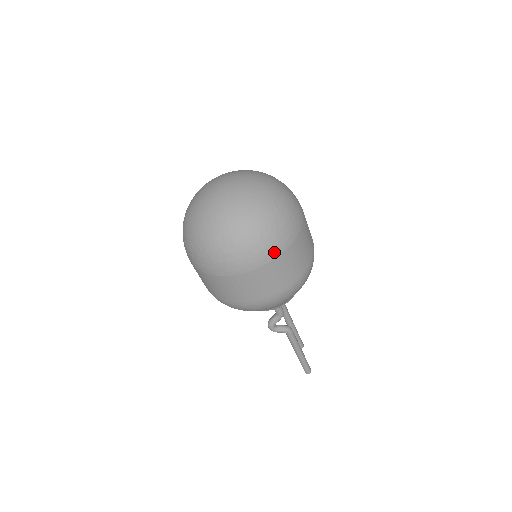
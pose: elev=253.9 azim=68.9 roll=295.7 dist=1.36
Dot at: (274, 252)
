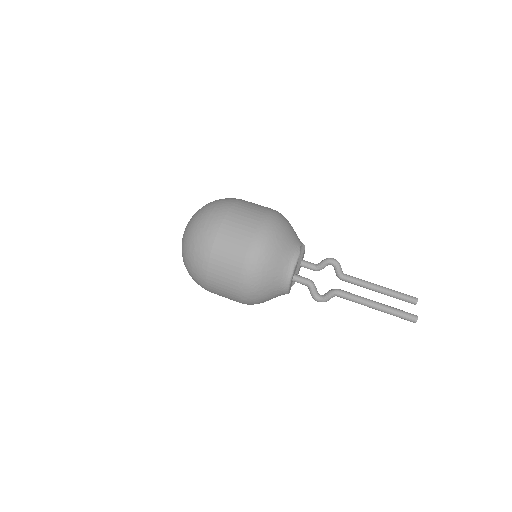
Dot at: (208, 245)
